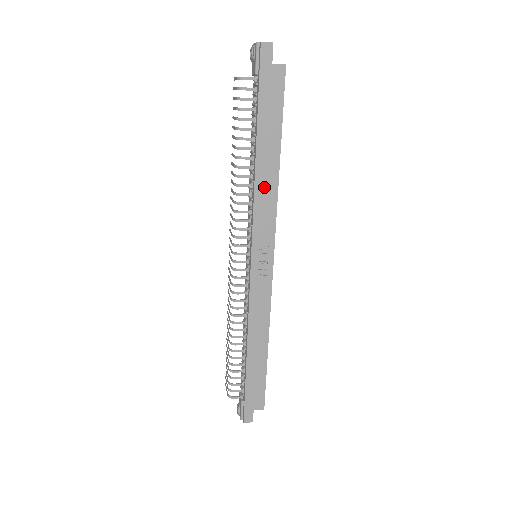
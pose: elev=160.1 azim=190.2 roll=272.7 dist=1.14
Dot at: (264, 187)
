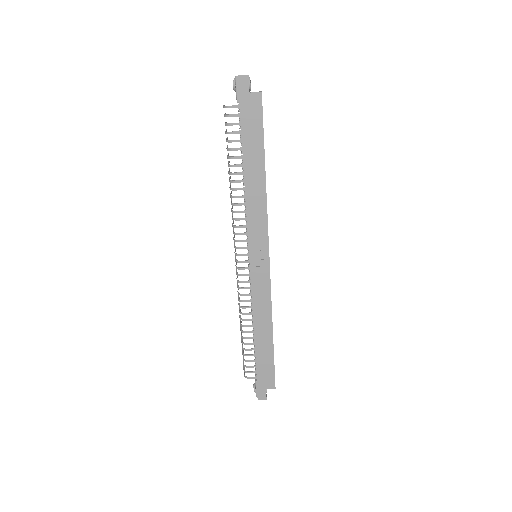
Dot at: (254, 197)
